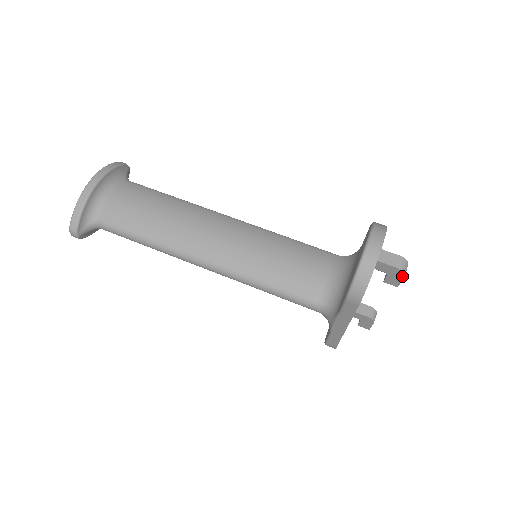
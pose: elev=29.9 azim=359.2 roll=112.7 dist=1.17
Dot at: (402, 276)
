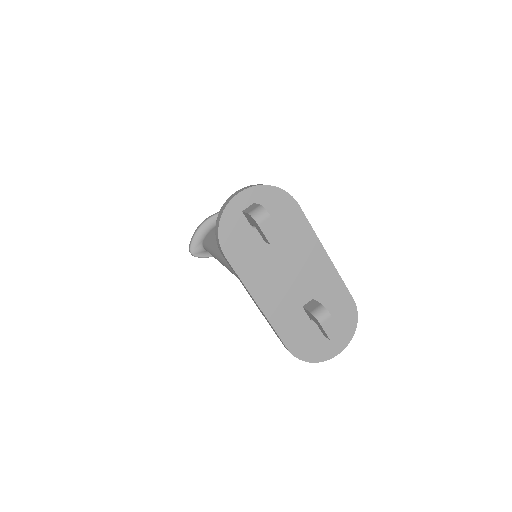
Dot at: (257, 224)
